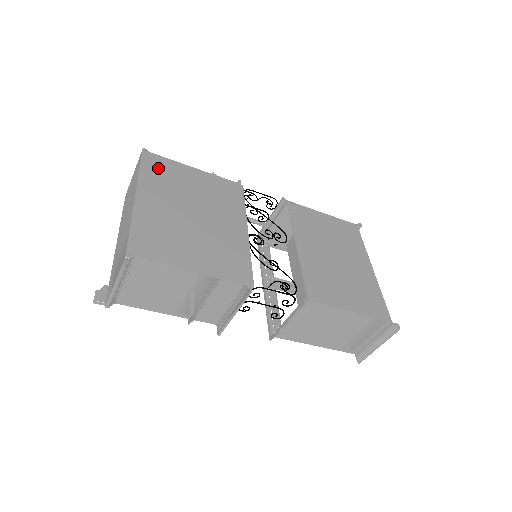
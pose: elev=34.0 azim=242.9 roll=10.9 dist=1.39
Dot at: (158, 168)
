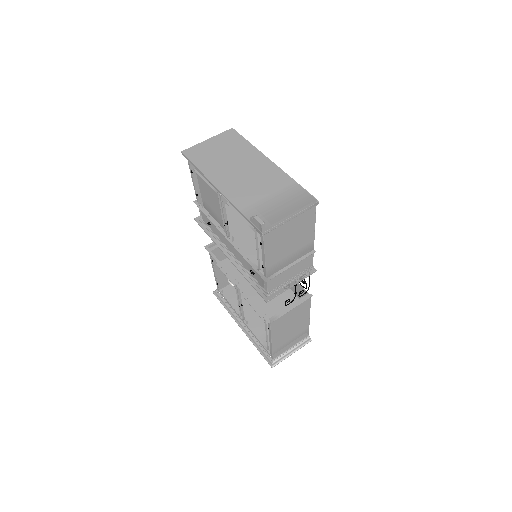
Dot at: occluded
